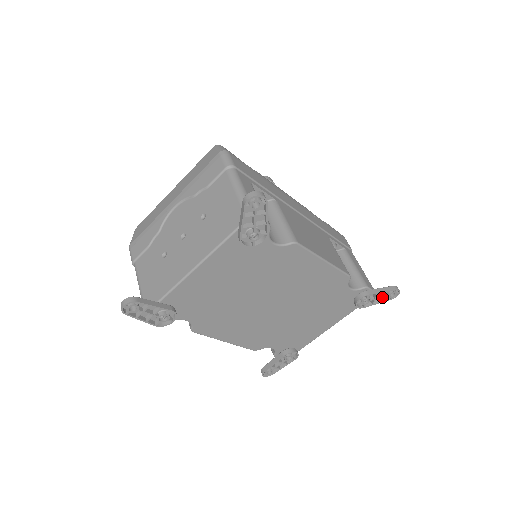
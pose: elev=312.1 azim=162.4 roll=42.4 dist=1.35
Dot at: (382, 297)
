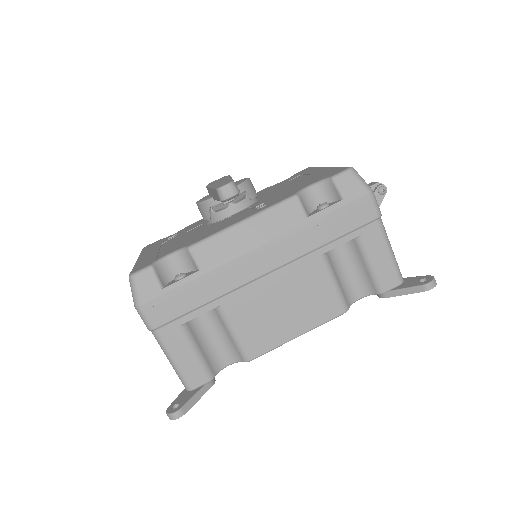
Dot at: occluded
